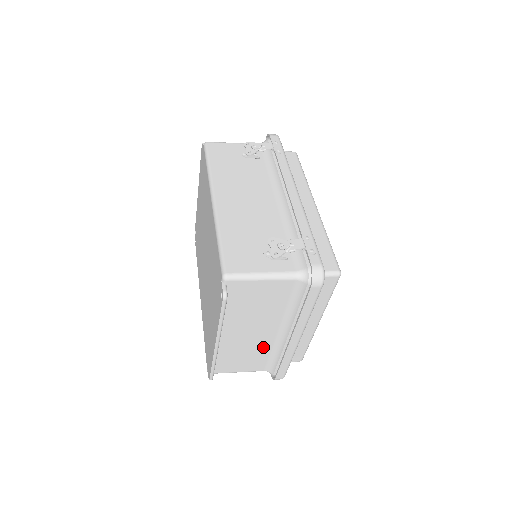
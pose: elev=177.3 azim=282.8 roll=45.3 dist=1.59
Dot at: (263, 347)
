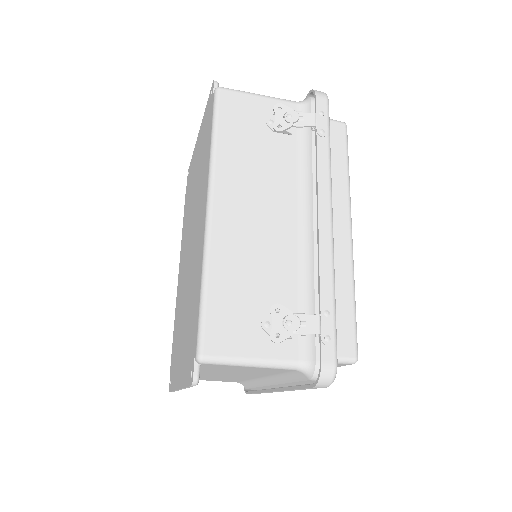
Dot at: (239, 378)
